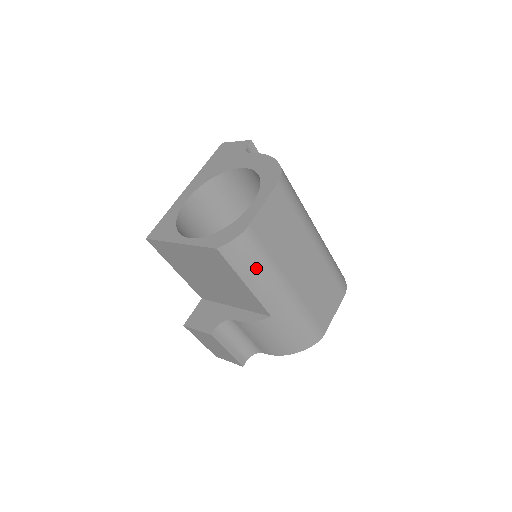
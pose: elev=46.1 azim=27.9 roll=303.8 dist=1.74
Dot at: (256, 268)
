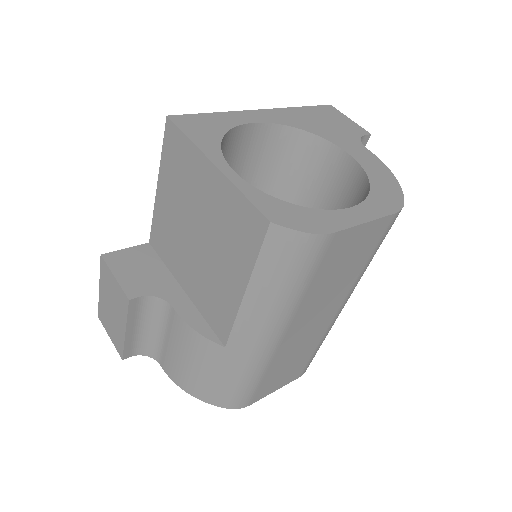
Dot at: (281, 286)
